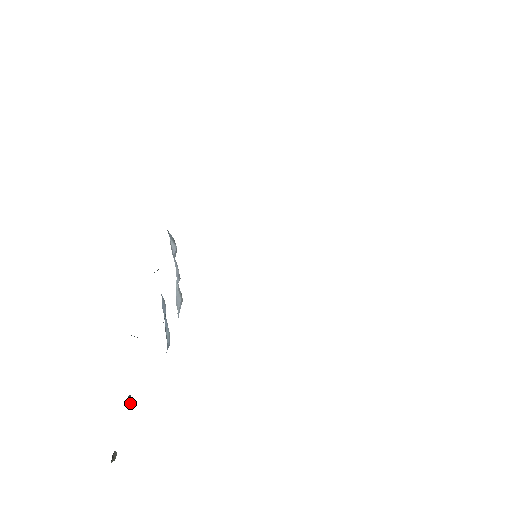
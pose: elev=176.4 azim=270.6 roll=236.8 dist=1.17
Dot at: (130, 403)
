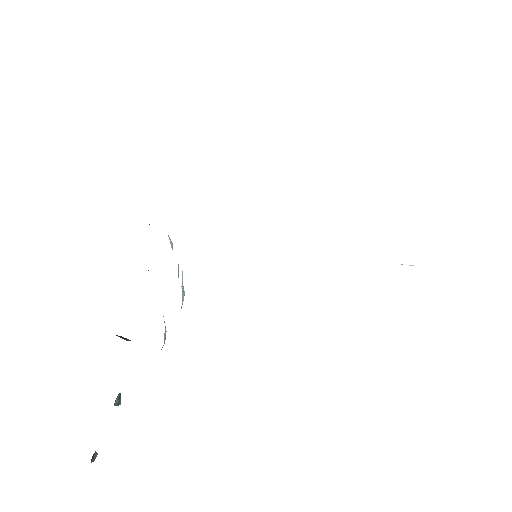
Dot at: (119, 402)
